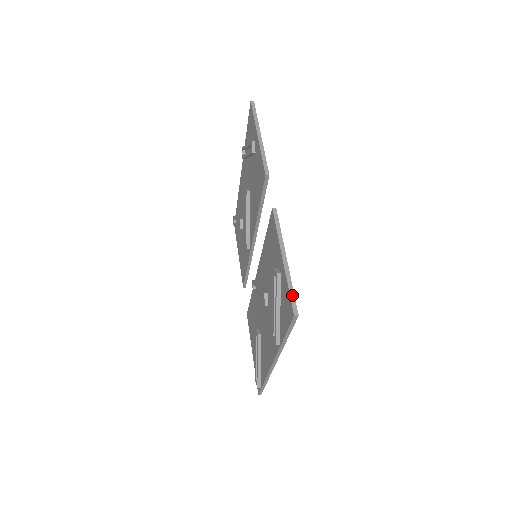
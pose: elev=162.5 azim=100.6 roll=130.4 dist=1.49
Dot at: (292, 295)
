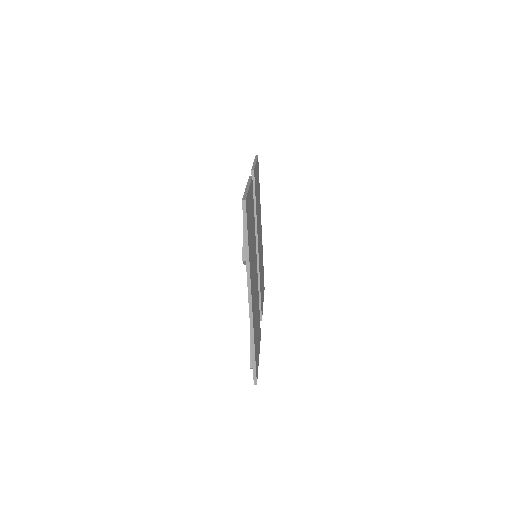
Dot at: (245, 195)
